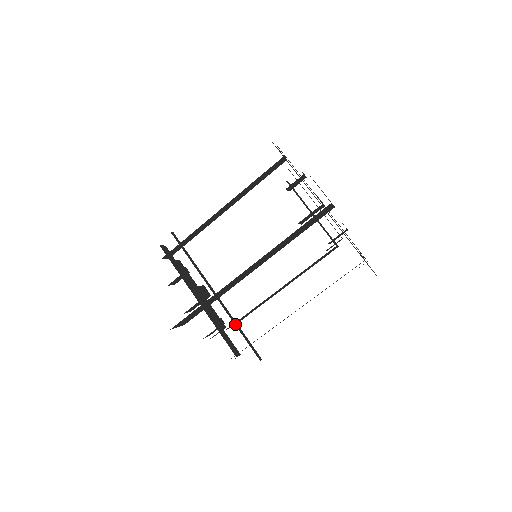
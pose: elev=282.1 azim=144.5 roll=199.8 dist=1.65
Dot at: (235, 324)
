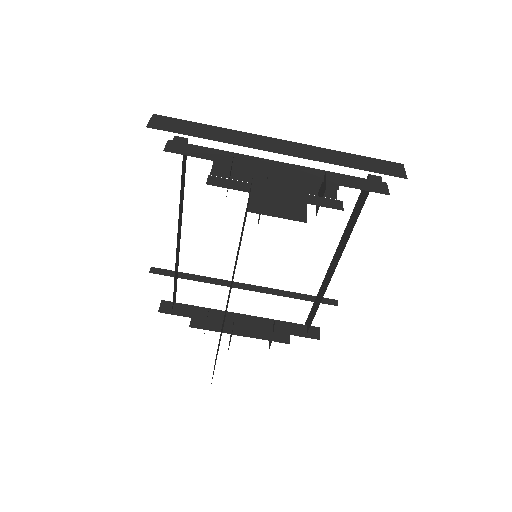
Dot at: occluded
